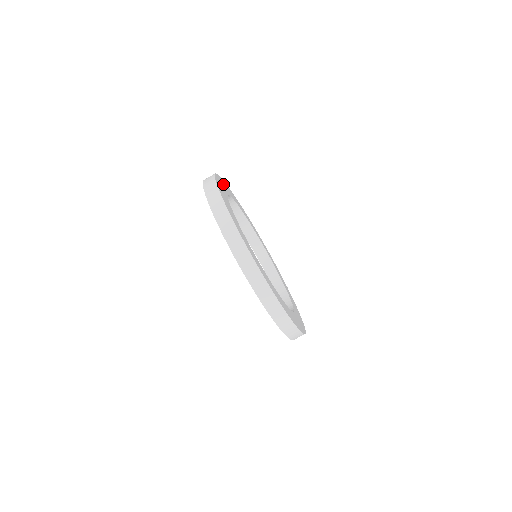
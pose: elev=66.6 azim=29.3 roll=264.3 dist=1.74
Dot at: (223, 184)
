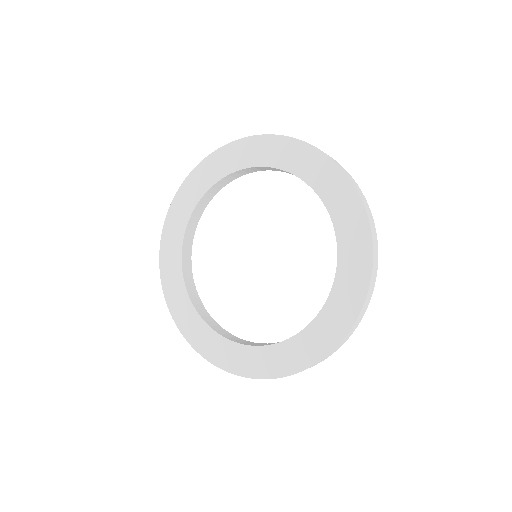
Dot at: occluded
